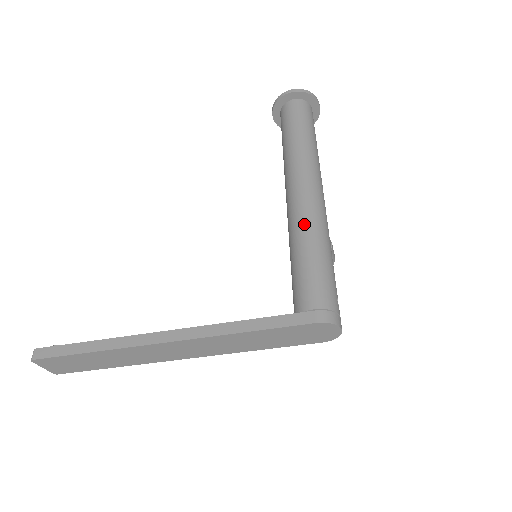
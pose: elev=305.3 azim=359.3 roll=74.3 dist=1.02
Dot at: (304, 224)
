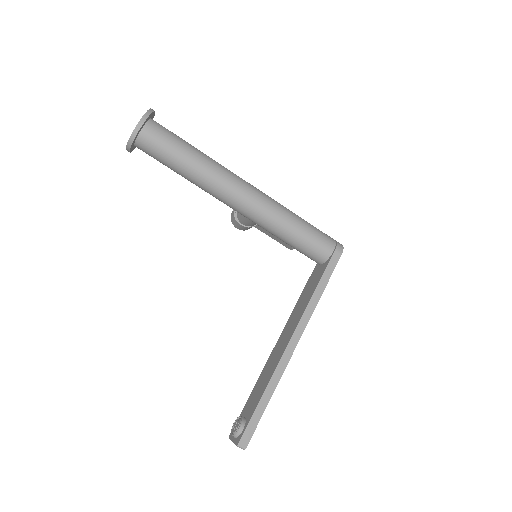
Dot at: (277, 214)
